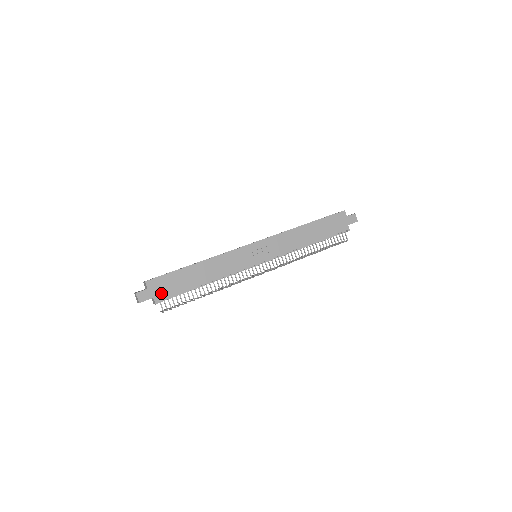
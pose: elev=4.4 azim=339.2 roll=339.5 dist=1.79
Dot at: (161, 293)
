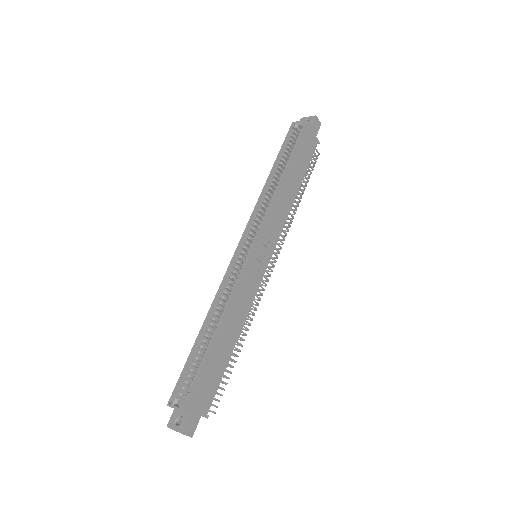
Dot at: (205, 402)
